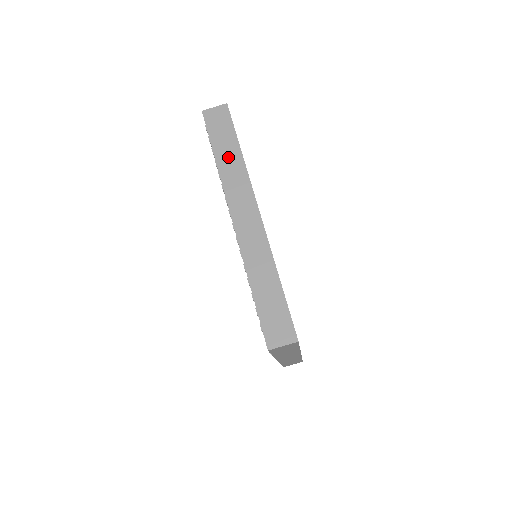
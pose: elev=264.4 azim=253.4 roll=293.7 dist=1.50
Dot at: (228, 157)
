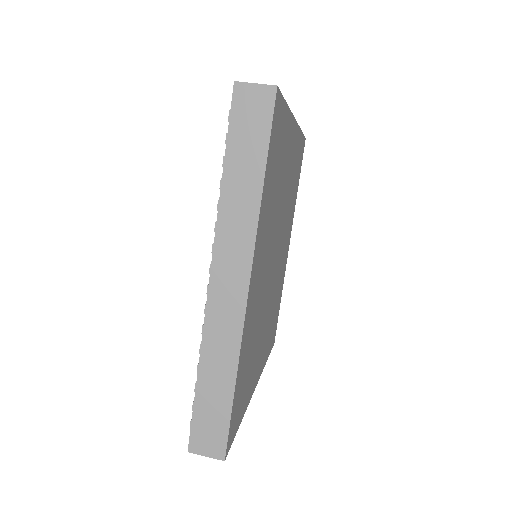
Dot at: occluded
